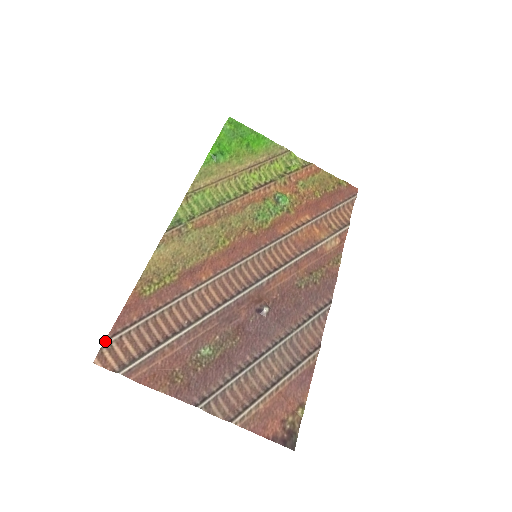
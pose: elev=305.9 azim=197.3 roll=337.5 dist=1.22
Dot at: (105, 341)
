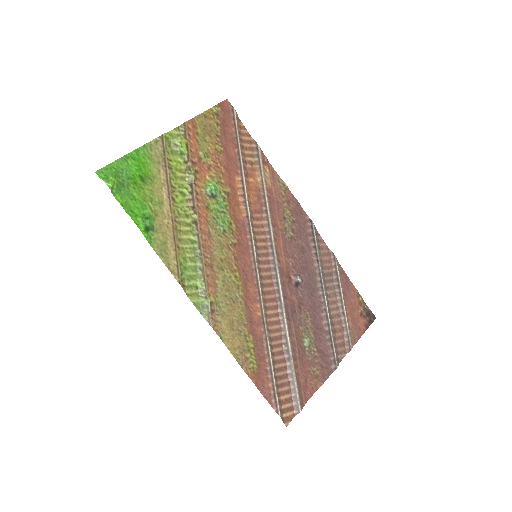
Dot at: (278, 414)
